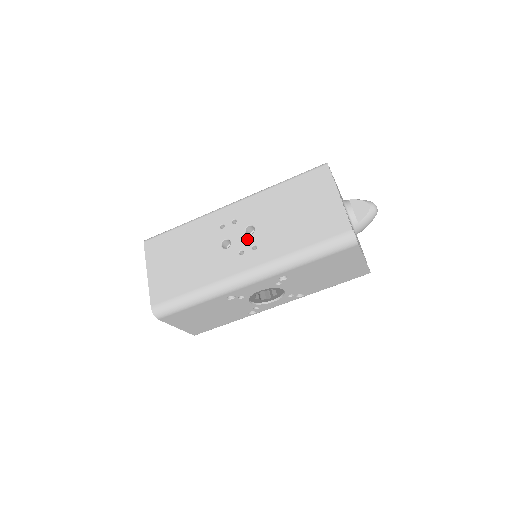
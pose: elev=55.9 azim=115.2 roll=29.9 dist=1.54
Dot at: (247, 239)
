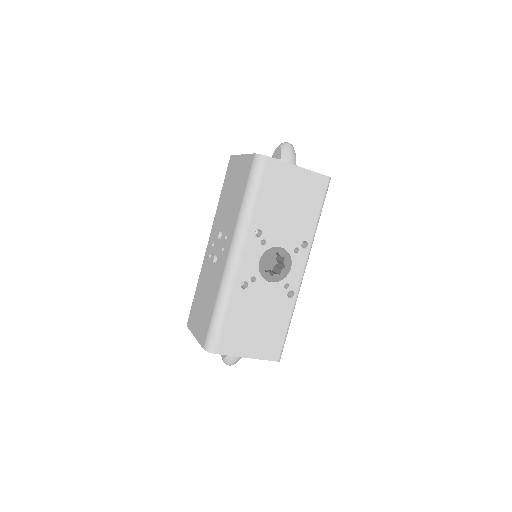
Dot at: (221, 240)
